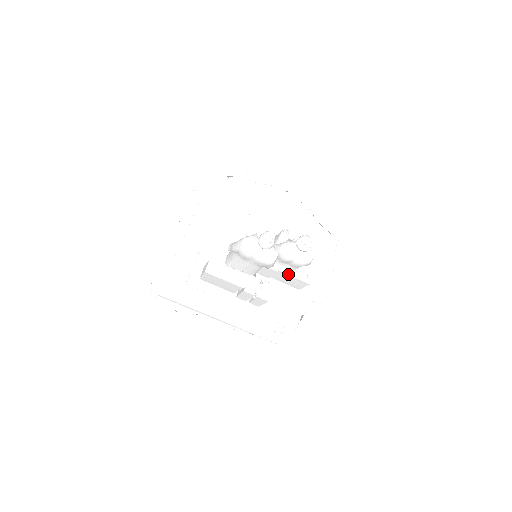
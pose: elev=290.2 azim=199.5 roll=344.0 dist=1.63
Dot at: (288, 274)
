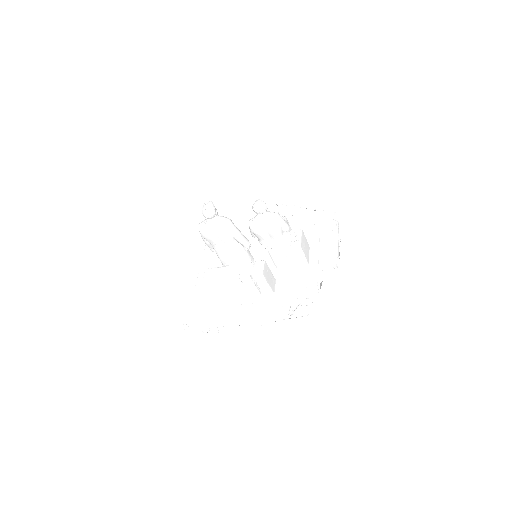
Dot at: (277, 248)
